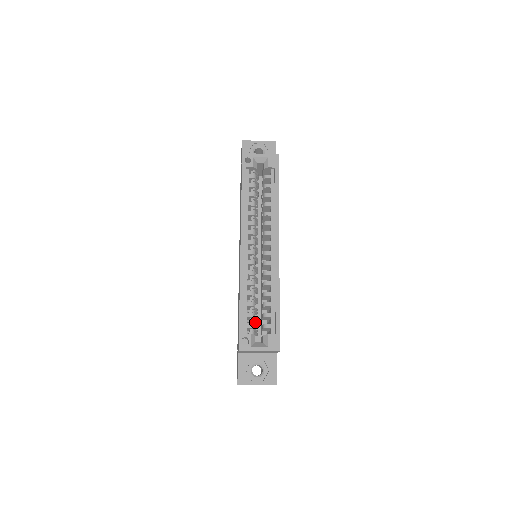
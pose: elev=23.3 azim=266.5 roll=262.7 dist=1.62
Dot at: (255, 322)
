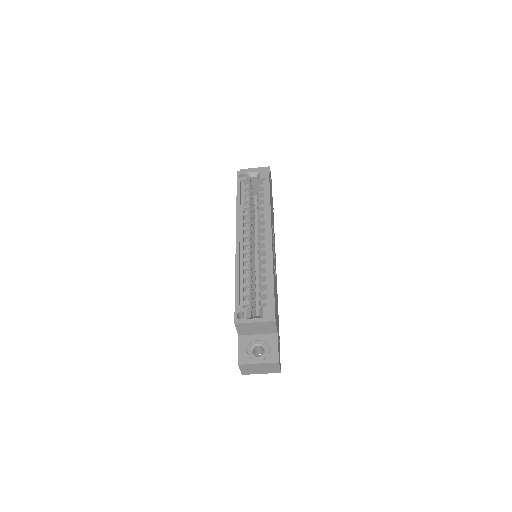
Dot at: (252, 302)
